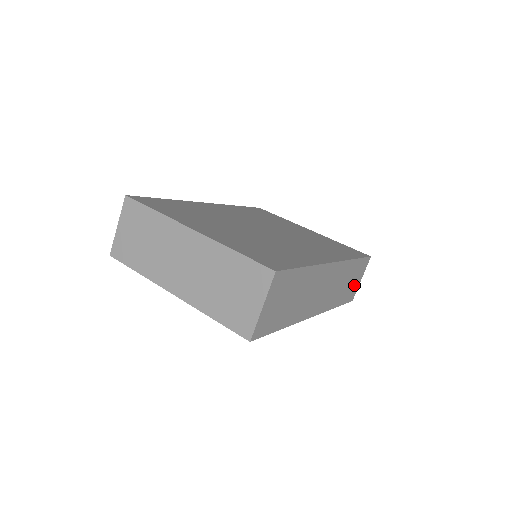
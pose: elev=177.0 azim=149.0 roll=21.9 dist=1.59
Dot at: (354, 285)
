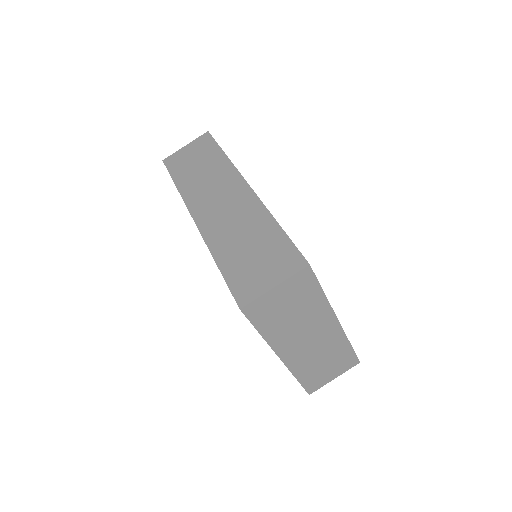
Dot at: occluded
